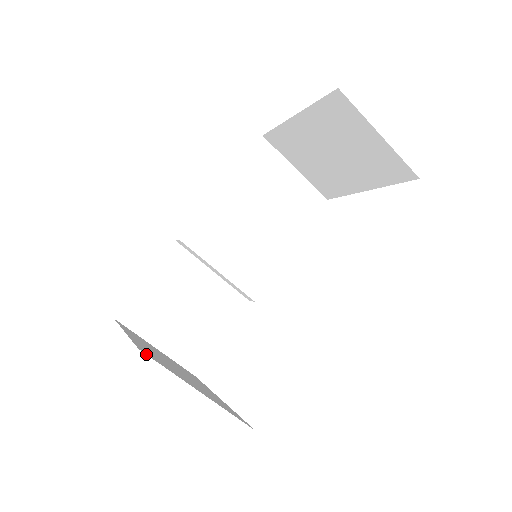
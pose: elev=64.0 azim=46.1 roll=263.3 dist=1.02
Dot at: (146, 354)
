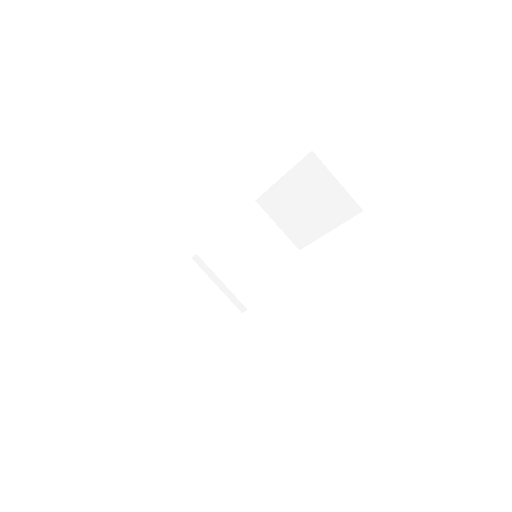
Dot at: occluded
